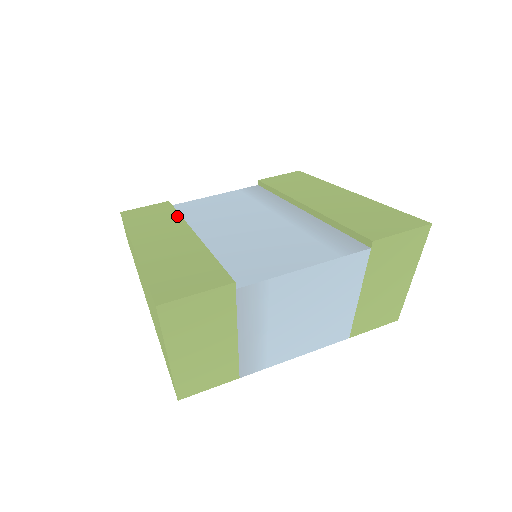
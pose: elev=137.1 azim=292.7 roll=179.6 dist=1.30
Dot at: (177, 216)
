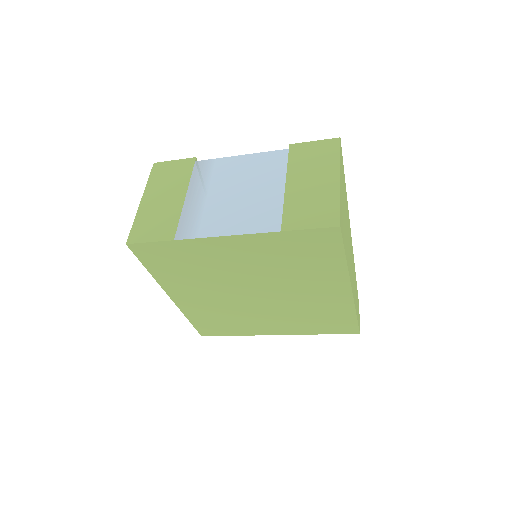
Dot at: occluded
